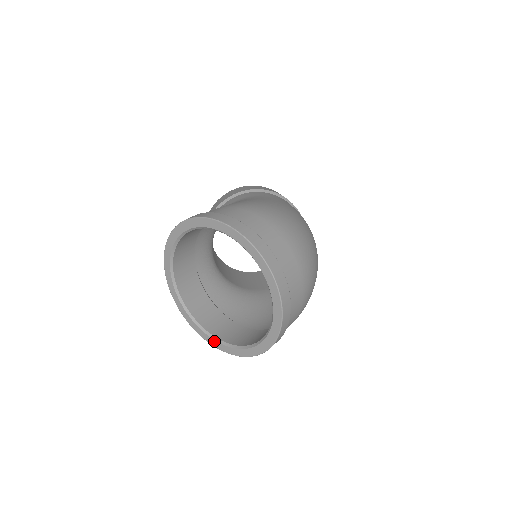
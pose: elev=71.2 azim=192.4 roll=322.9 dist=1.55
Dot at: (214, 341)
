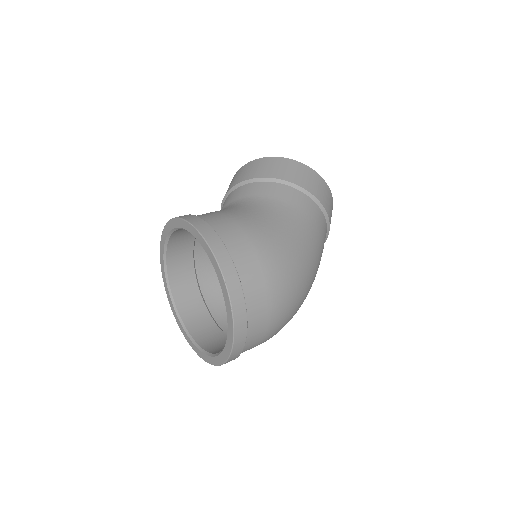
Dot at: (171, 301)
